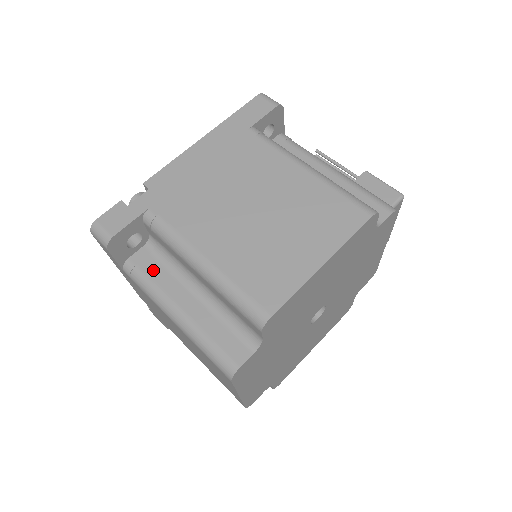
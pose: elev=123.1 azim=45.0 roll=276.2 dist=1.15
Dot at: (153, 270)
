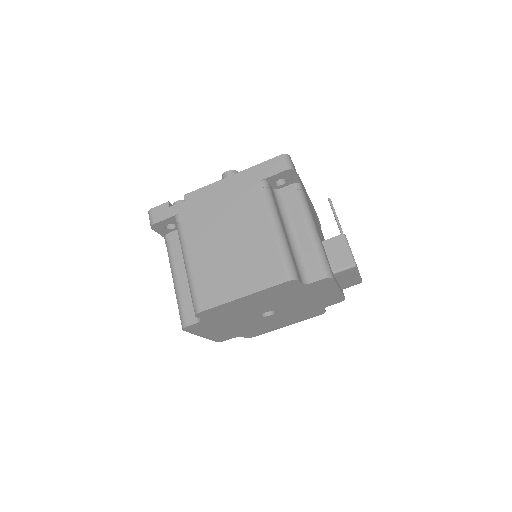
Dot at: (175, 247)
